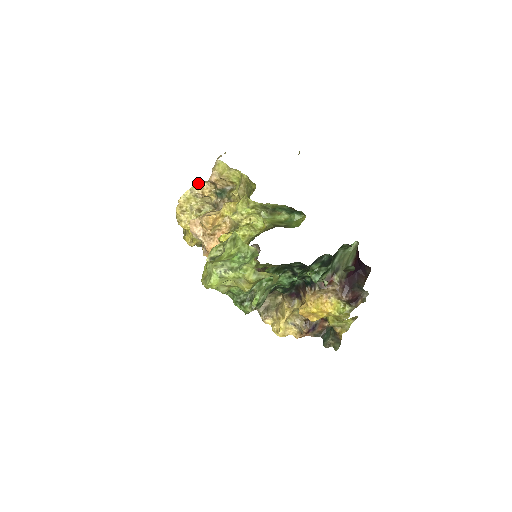
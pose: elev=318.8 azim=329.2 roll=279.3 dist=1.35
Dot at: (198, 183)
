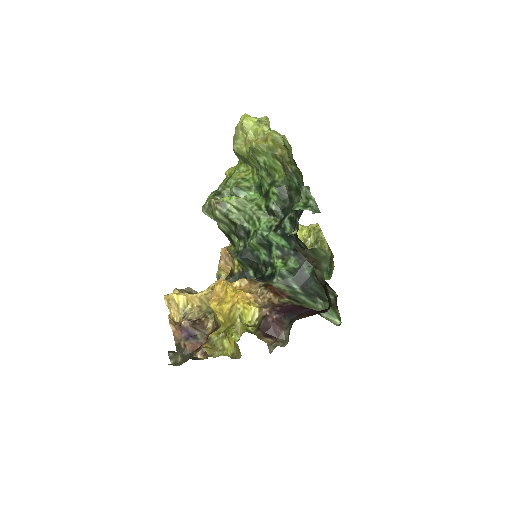
Dot at: occluded
